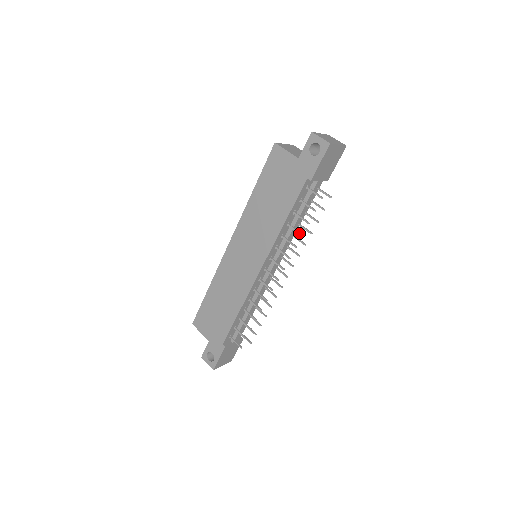
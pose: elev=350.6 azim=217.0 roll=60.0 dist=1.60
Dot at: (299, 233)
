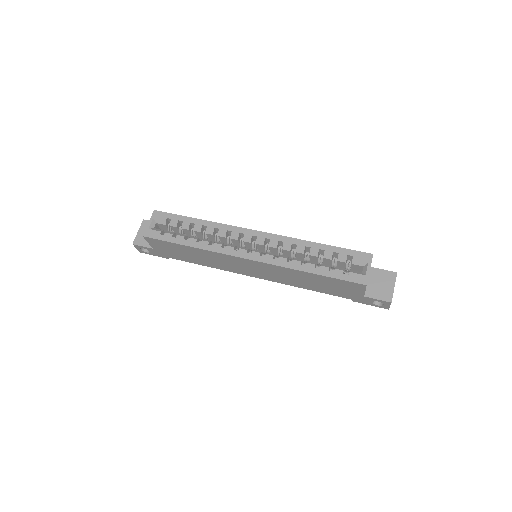
Dot at: occluded
